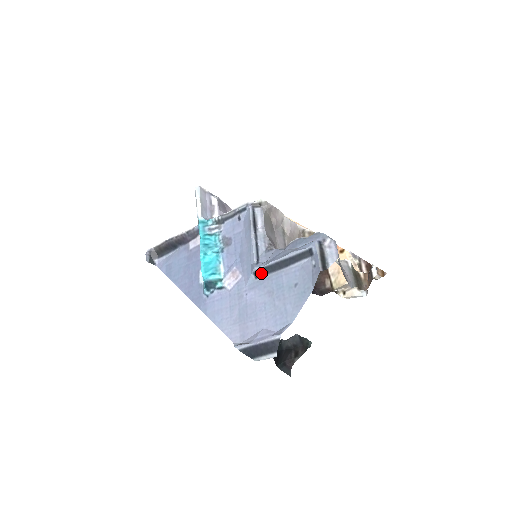
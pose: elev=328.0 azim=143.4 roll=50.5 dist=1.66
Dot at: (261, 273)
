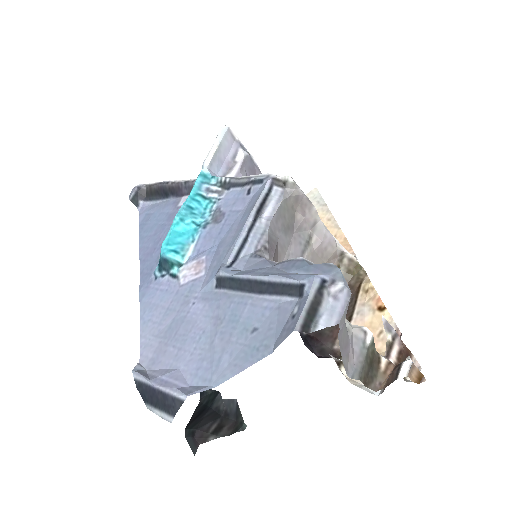
Dot at: (224, 283)
